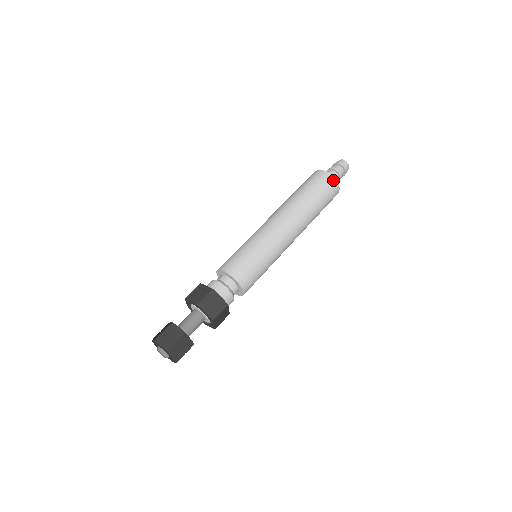
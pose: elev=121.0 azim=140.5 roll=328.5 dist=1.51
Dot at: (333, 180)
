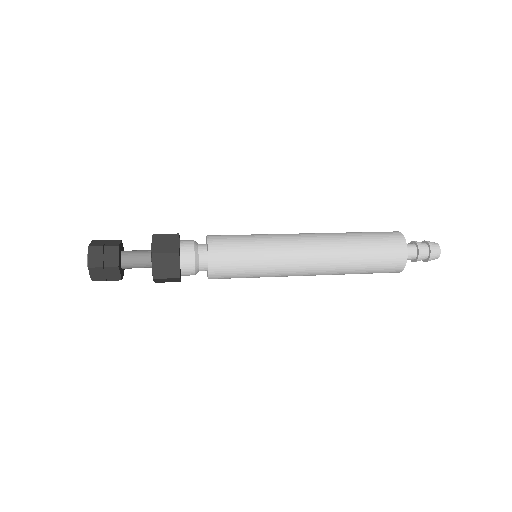
Dot at: (401, 239)
